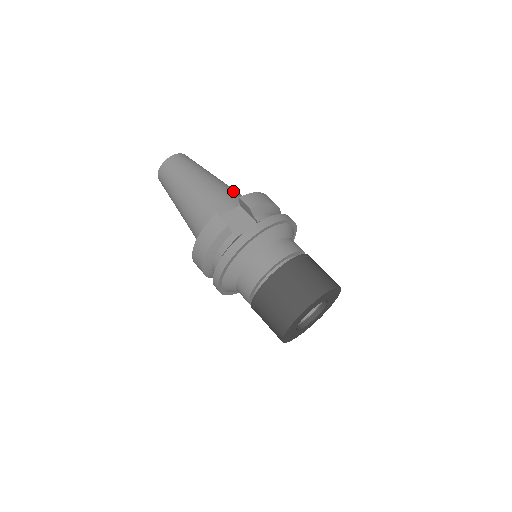
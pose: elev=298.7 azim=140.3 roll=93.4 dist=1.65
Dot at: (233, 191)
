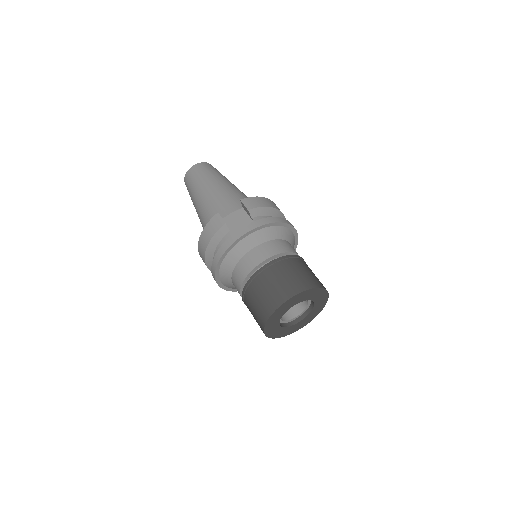
Dot at: (242, 196)
